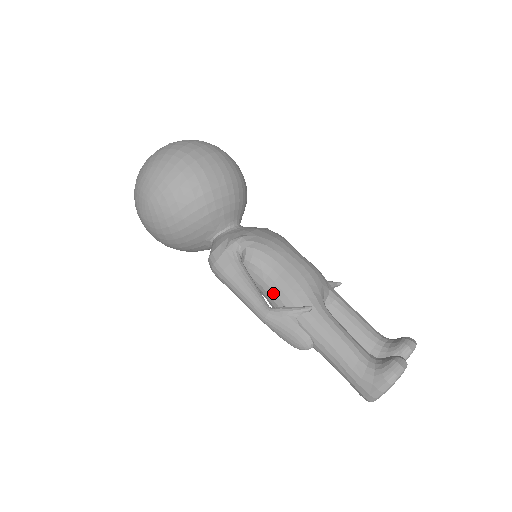
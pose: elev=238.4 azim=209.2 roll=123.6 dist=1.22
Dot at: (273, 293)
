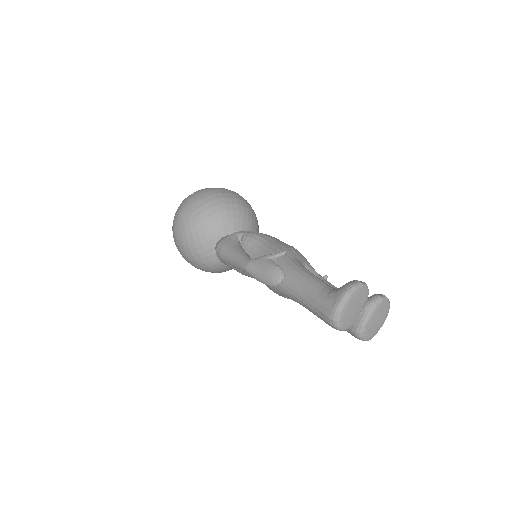
Dot at: occluded
